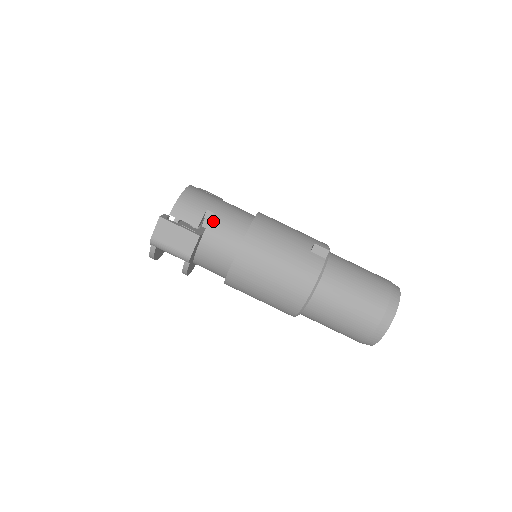
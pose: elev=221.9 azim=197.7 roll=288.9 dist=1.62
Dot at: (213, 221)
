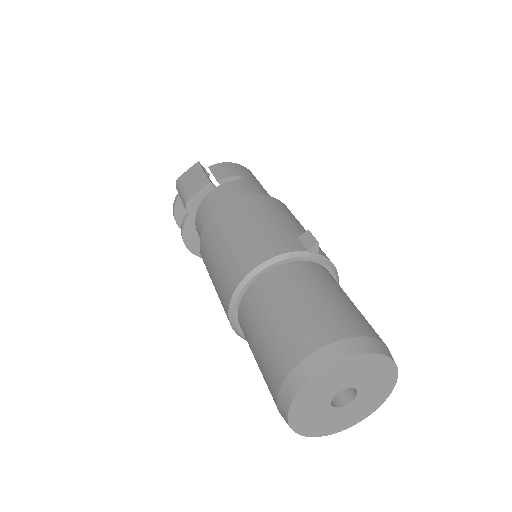
Dot at: (235, 182)
